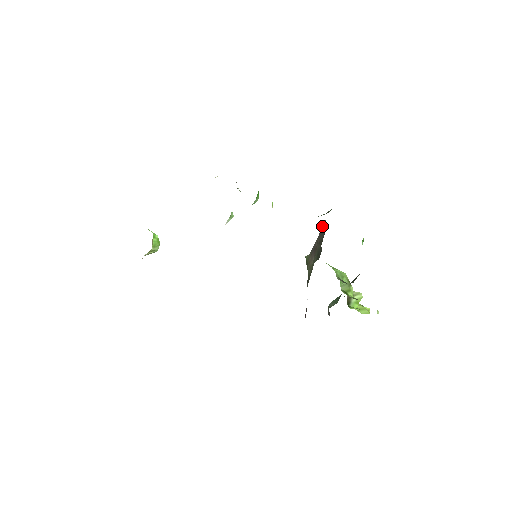
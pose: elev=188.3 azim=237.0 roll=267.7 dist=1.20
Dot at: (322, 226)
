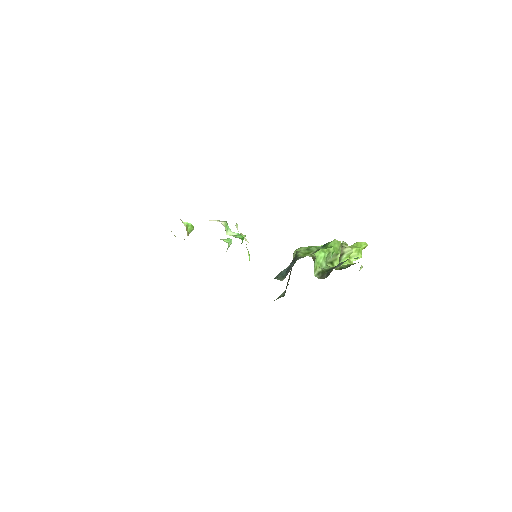
Dot at: occluded
